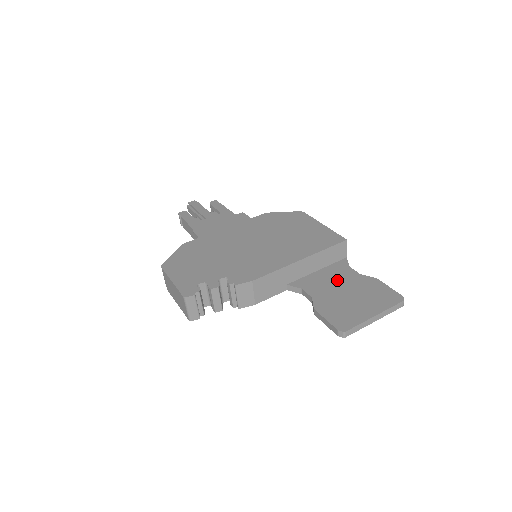
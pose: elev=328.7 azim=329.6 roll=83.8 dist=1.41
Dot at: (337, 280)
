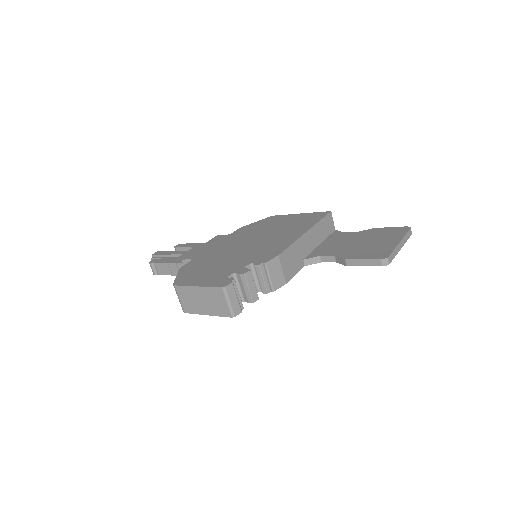
Dot at: (344, 241)
